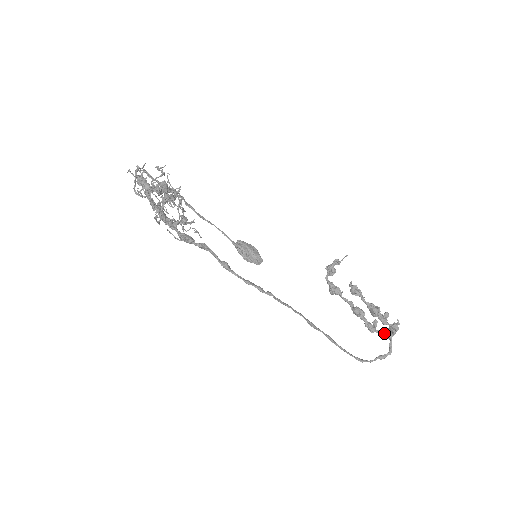
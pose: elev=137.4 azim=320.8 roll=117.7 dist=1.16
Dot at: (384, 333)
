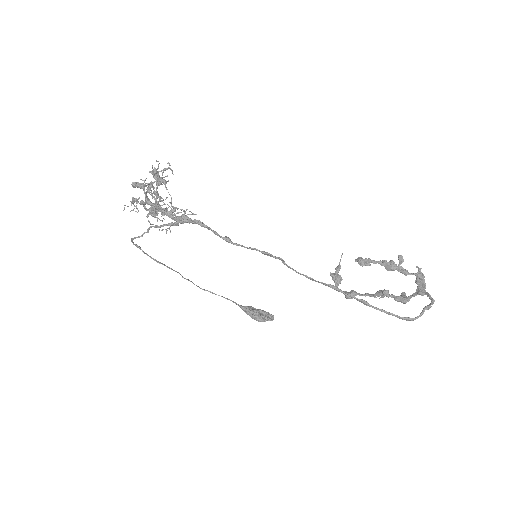
Dot at: (416, 293)
